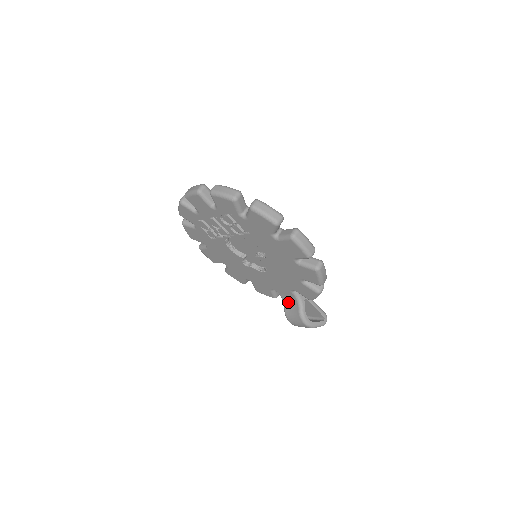
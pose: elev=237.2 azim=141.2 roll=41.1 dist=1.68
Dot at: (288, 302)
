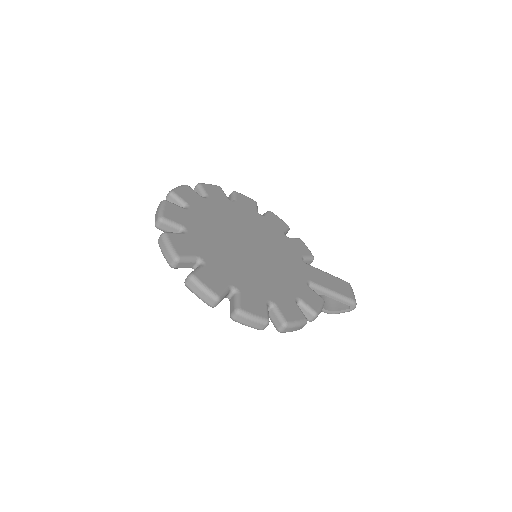
Dot at: occluded
